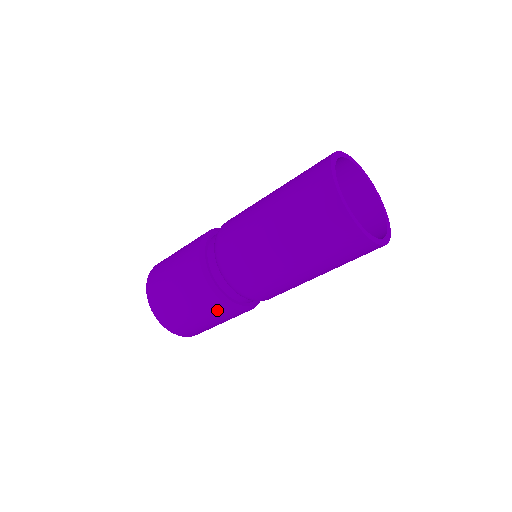
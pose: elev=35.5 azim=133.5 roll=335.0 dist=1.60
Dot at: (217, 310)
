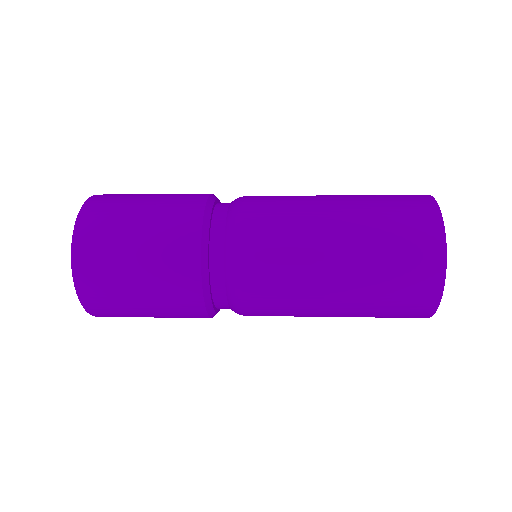
Dot at: (184, 306)
